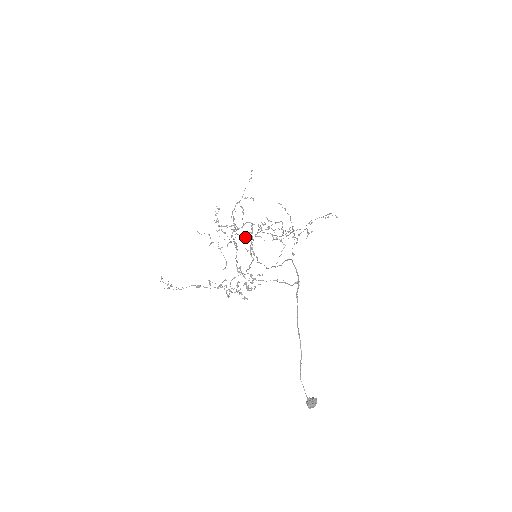
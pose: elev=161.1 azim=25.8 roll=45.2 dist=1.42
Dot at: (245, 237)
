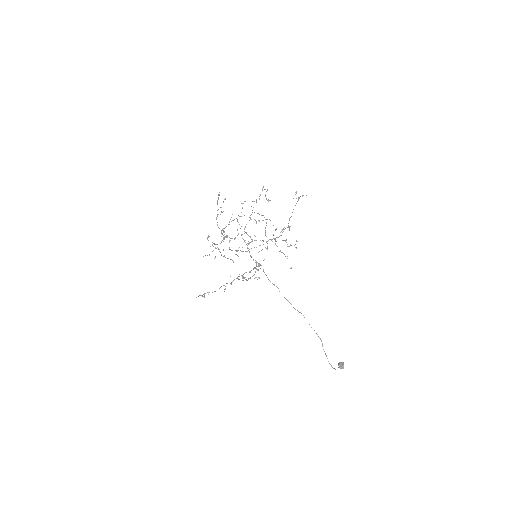
Dot at: occluded
